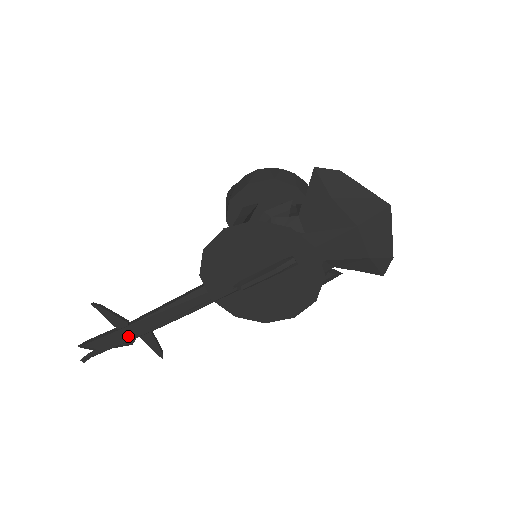
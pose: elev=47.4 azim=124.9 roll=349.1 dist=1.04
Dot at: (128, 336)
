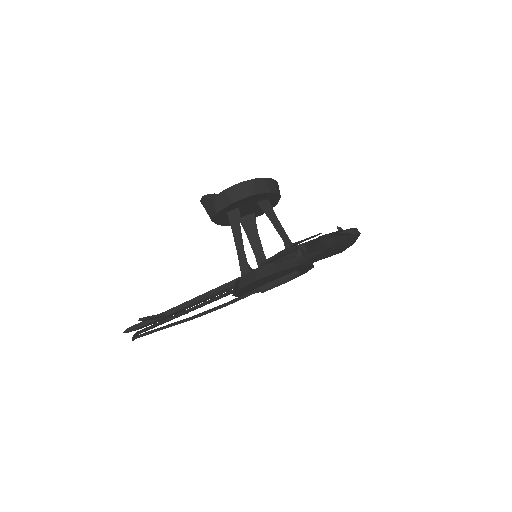
Dot at: (168, 321)
